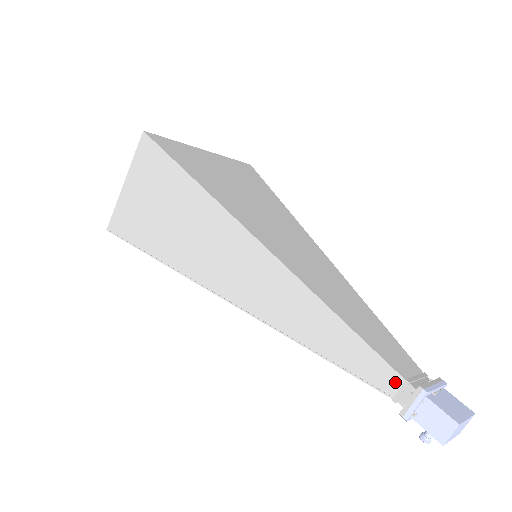
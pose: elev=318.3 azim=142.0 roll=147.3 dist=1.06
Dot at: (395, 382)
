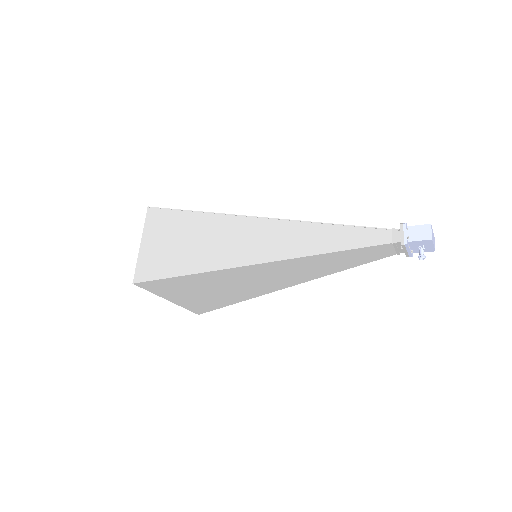
Dot at: (388, 234)
